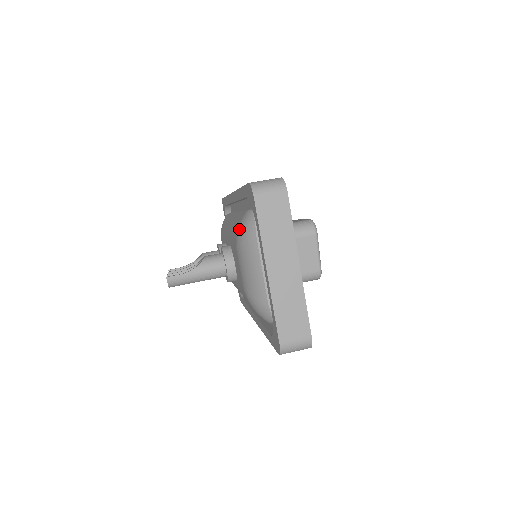
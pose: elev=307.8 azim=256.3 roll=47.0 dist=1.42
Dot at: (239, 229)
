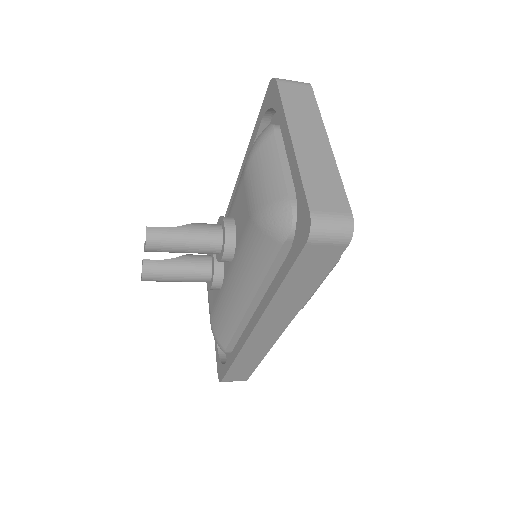
Dot at: (251, 149)
